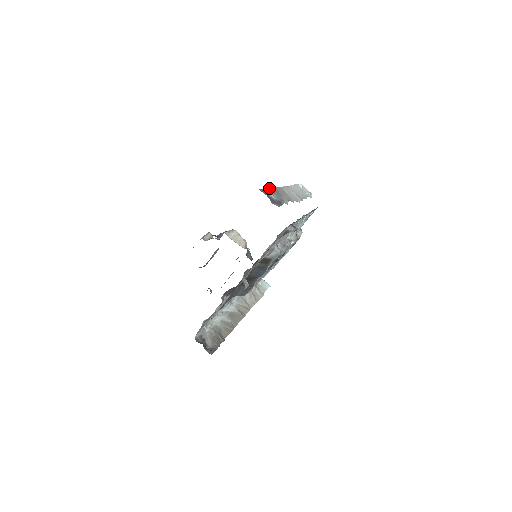
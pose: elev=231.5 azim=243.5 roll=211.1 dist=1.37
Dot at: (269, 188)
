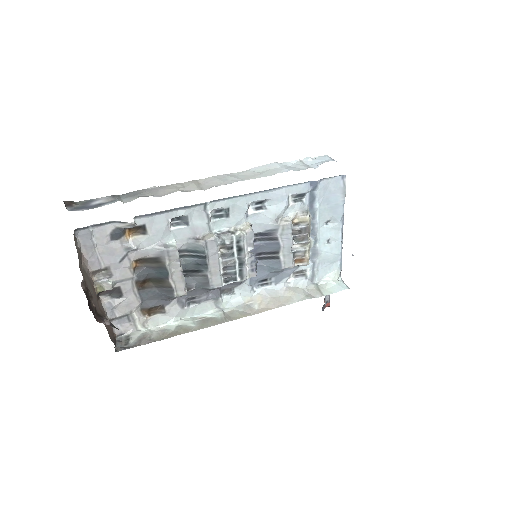
Dot at: (128, 193)
